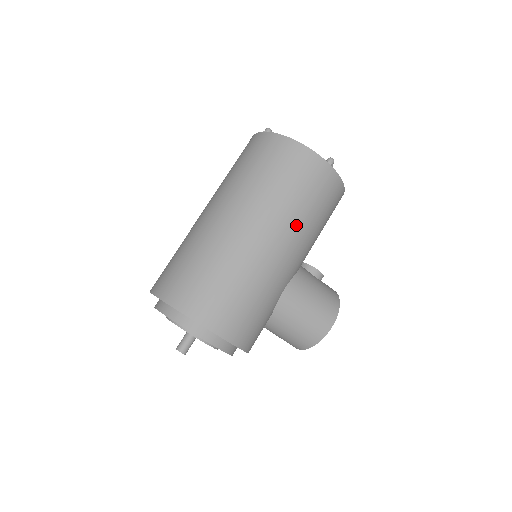
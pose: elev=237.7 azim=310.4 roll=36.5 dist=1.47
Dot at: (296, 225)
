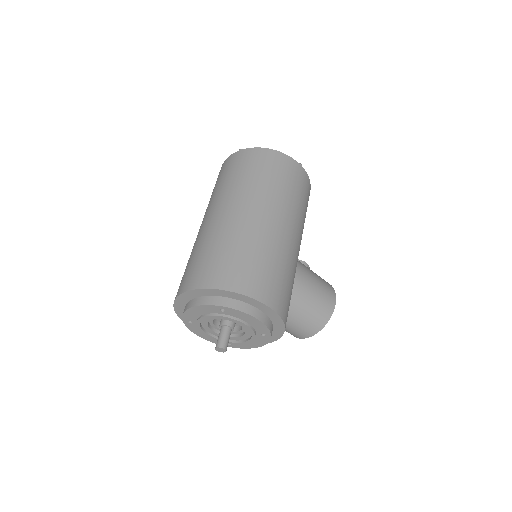
Dot at: (295, 212)
